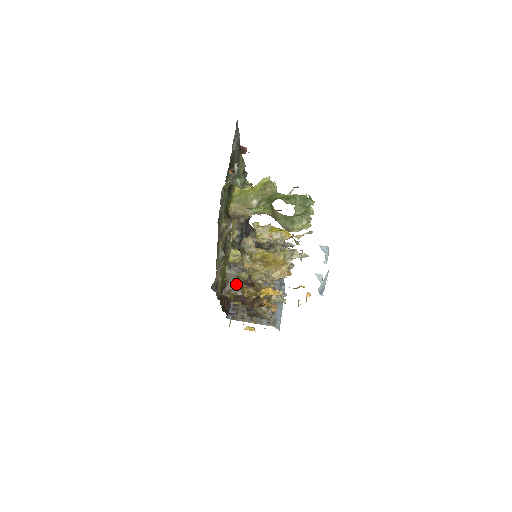
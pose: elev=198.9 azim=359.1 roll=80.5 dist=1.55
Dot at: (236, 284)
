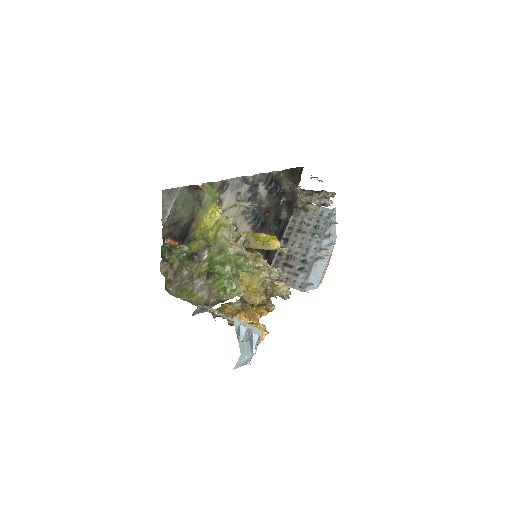
Dot at: occluded
